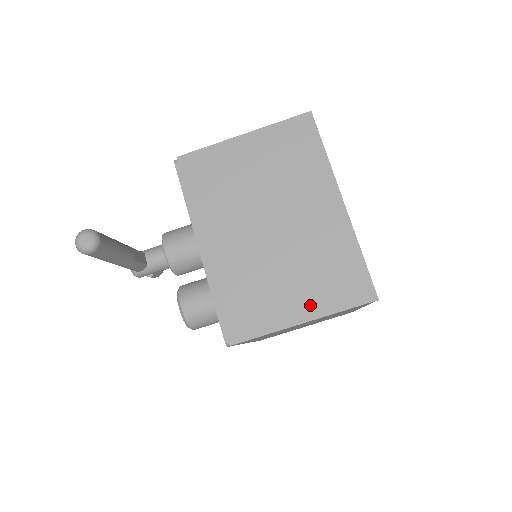
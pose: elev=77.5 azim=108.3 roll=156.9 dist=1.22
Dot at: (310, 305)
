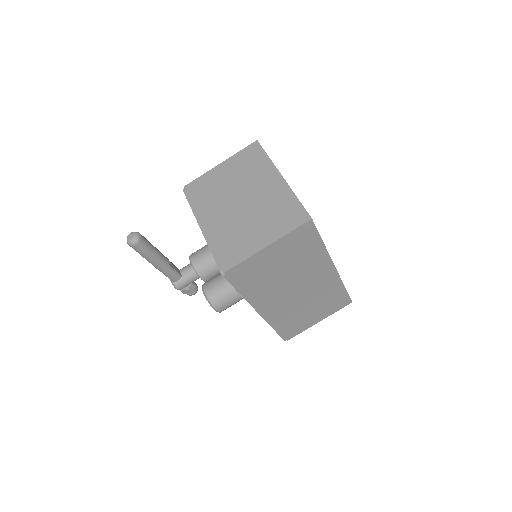
Dot at: (270, 235)
